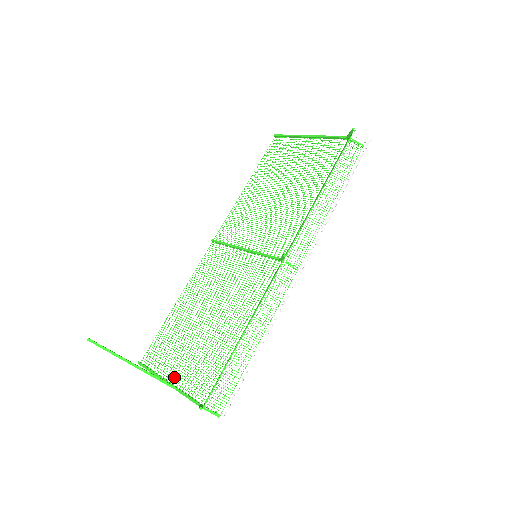
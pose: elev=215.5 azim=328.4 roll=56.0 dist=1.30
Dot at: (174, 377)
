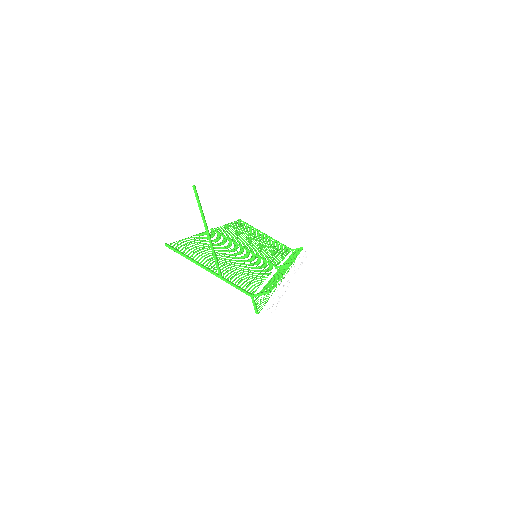
Dot at: occluded
